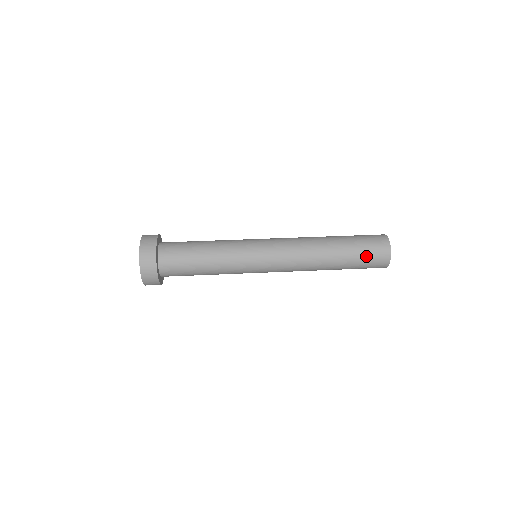
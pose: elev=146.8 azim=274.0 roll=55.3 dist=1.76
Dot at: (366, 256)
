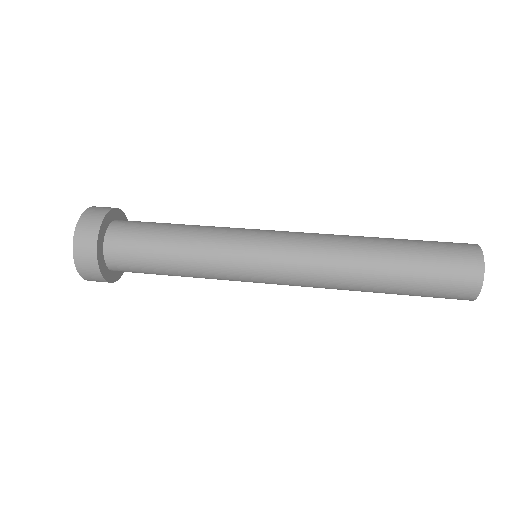
Dot at: (438, 258)
